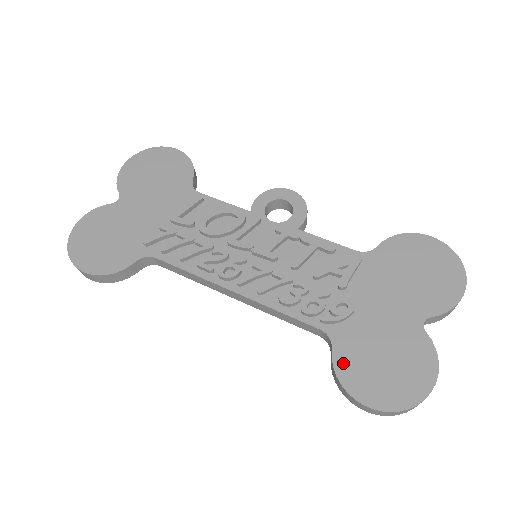
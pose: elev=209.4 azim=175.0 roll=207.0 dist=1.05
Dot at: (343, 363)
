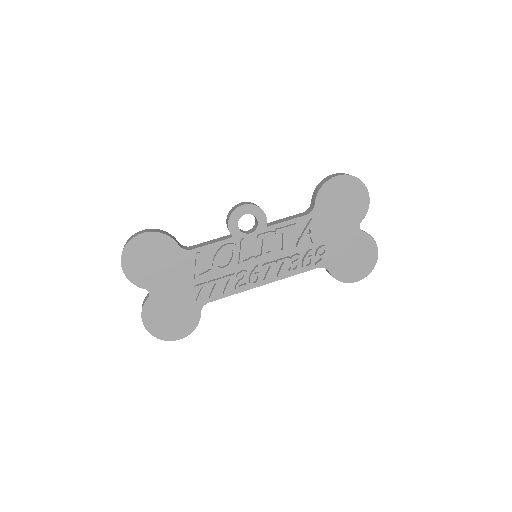
Dot at: (337, 273)
